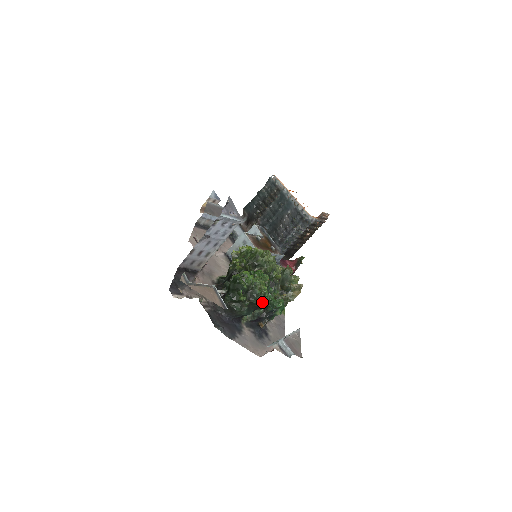
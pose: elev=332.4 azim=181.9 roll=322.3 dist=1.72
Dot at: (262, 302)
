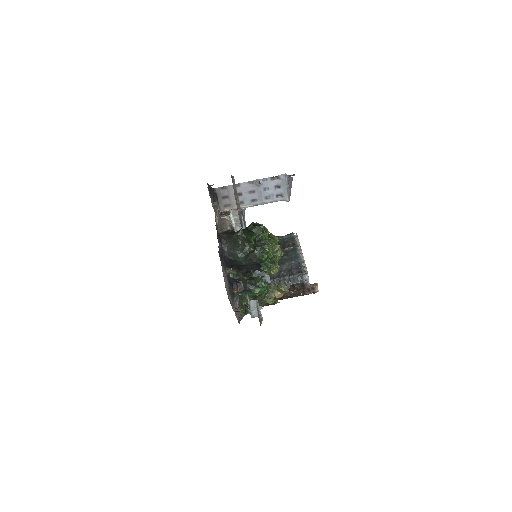
Dot at: (261, 262)
